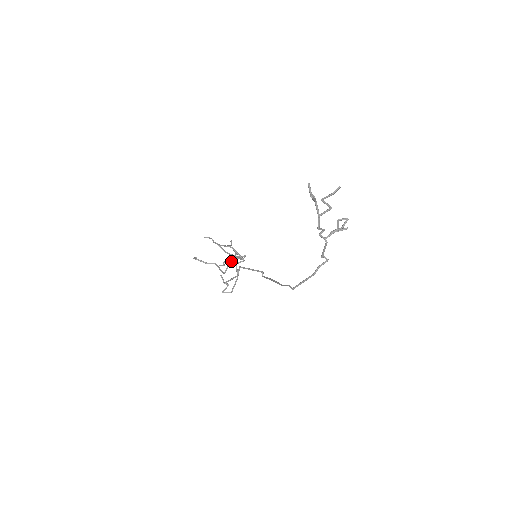
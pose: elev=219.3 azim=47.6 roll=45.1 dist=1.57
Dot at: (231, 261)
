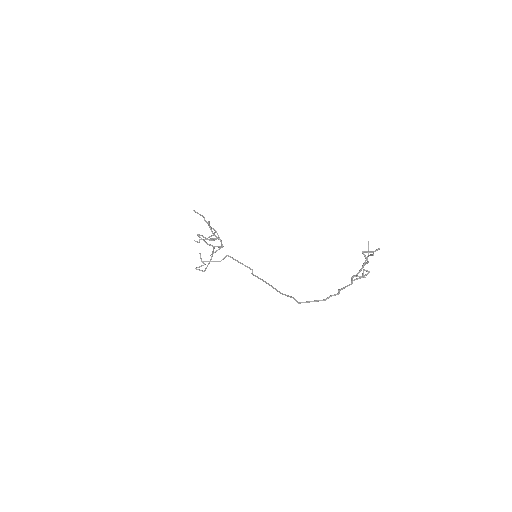
Dot at: (221, 247)
